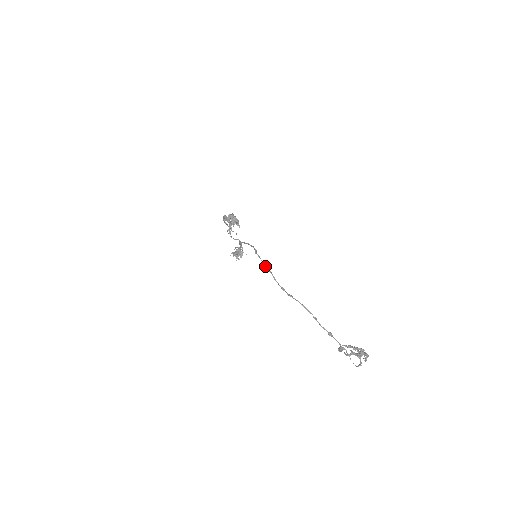
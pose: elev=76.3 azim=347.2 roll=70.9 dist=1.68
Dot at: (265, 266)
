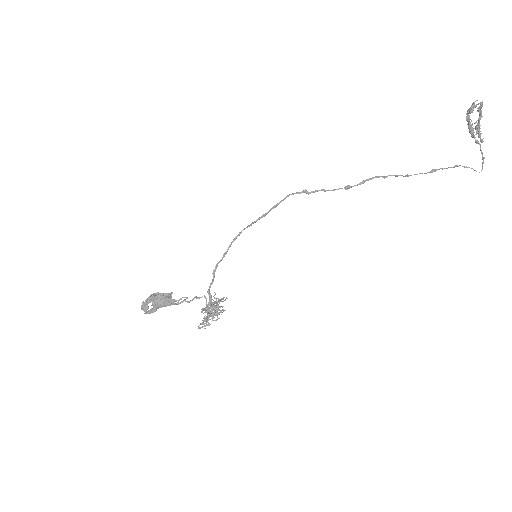
Dot at: (305, 189)
